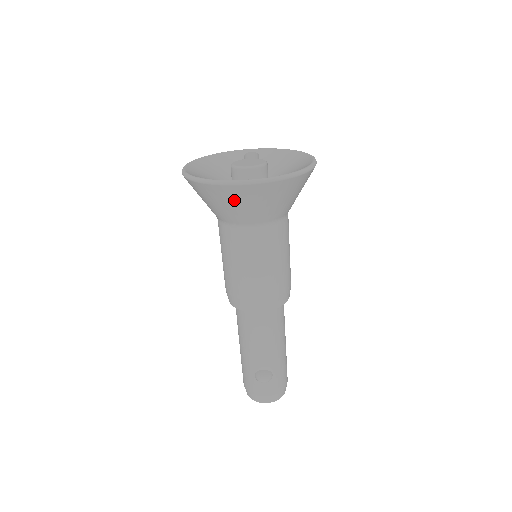
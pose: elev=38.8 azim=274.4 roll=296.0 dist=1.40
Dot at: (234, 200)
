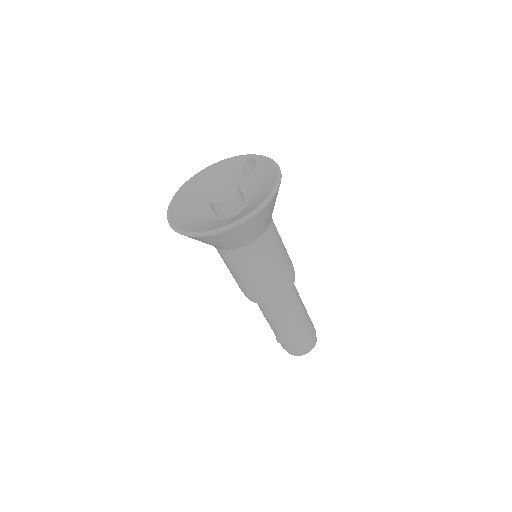
Dot at: occluded
